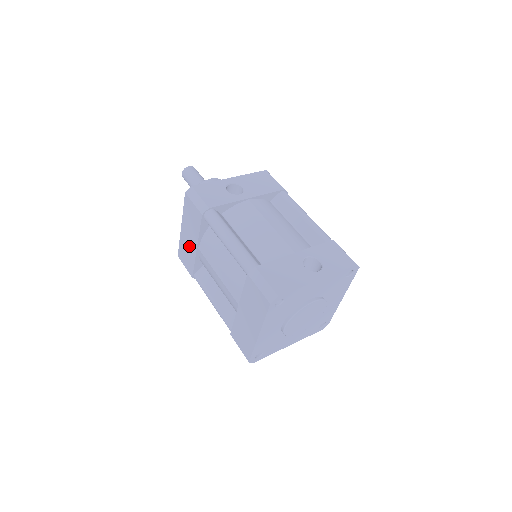
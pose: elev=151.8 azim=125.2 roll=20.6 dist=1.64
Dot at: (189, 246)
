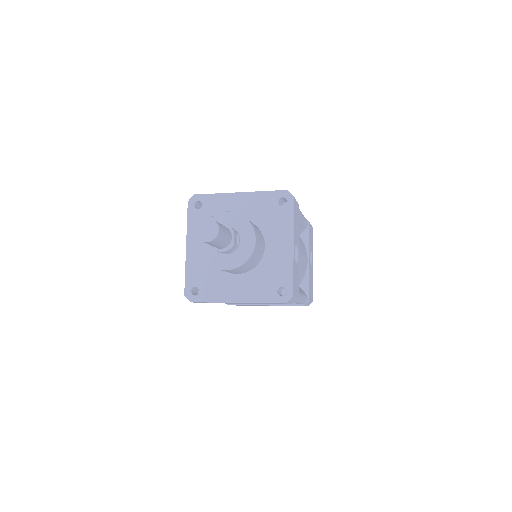
Dot at: occluded
